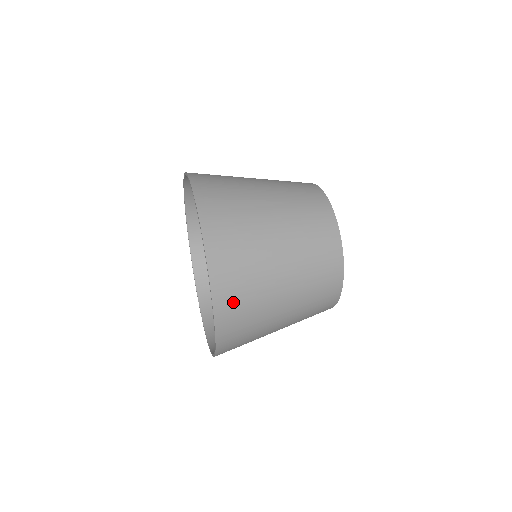
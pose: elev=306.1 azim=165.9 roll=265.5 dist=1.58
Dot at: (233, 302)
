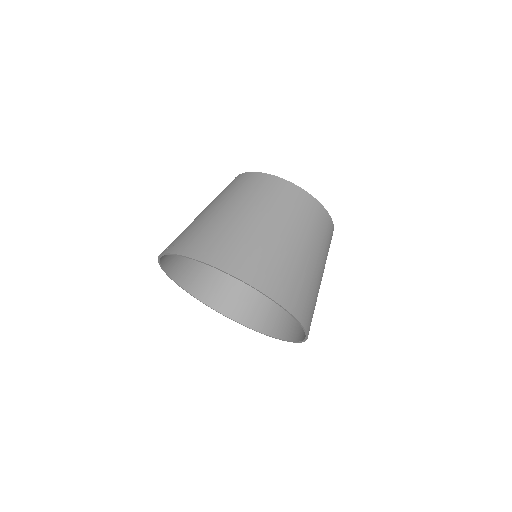
Dot at: (311, 319)
